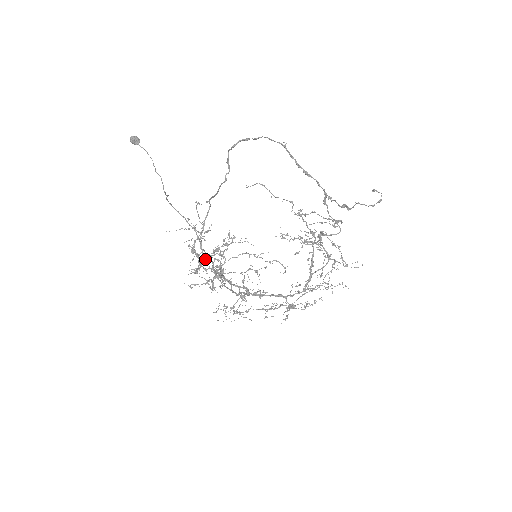
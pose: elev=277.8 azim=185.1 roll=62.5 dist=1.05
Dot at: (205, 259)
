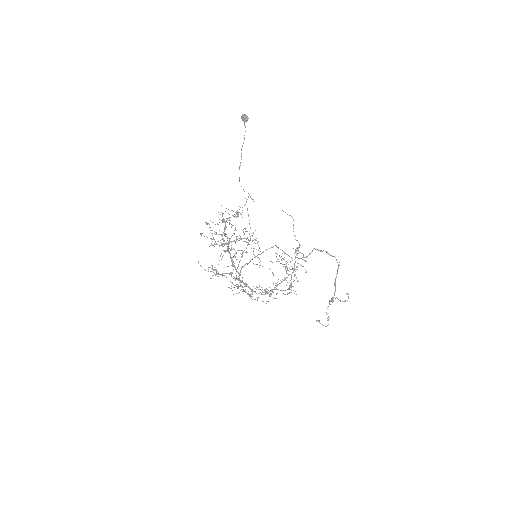
Dot at: (241, 257)
